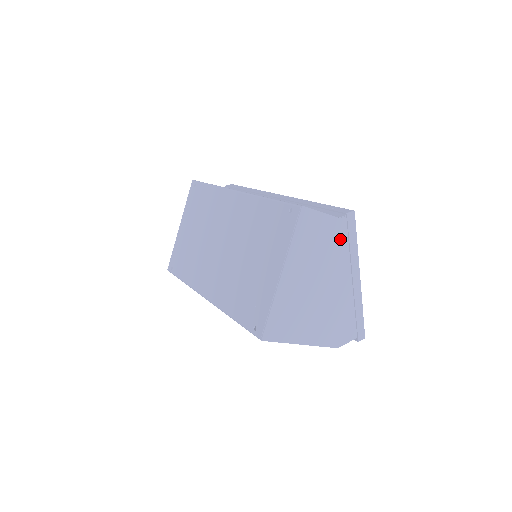
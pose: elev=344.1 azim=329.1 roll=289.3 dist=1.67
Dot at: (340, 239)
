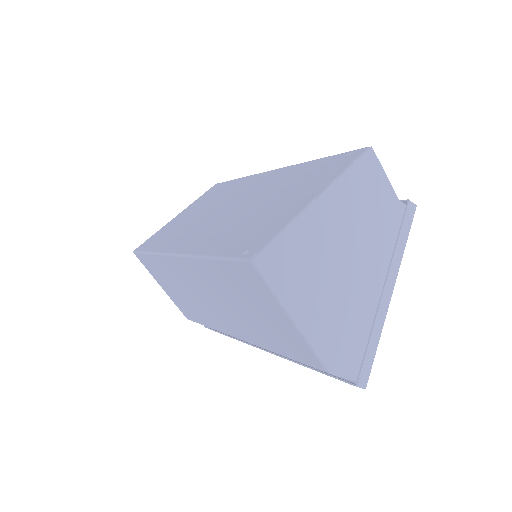
Dot at: (390, 224)
